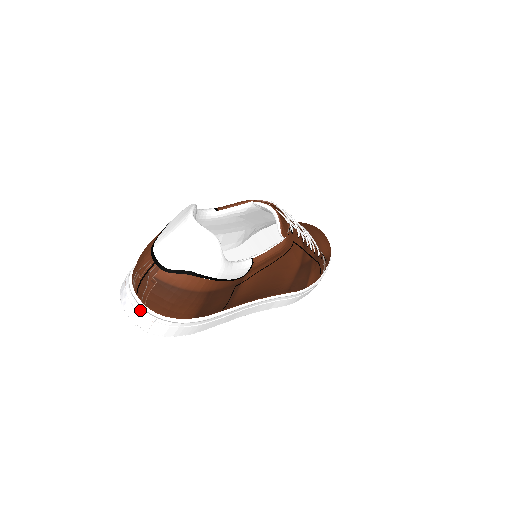
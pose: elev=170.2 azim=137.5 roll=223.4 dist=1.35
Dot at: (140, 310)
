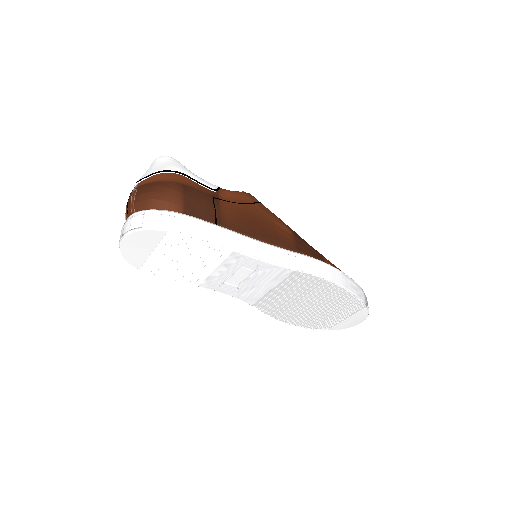
Dot at: (131, 217)
